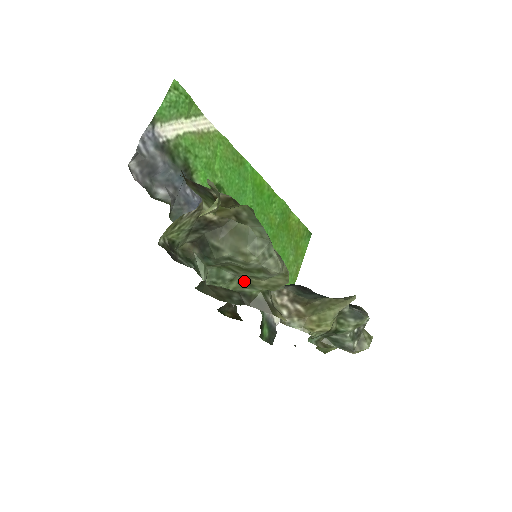
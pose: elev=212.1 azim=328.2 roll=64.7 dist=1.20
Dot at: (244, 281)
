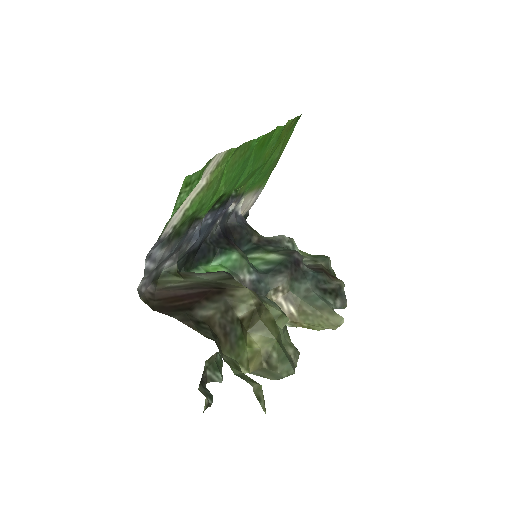
Dot at: occluded
